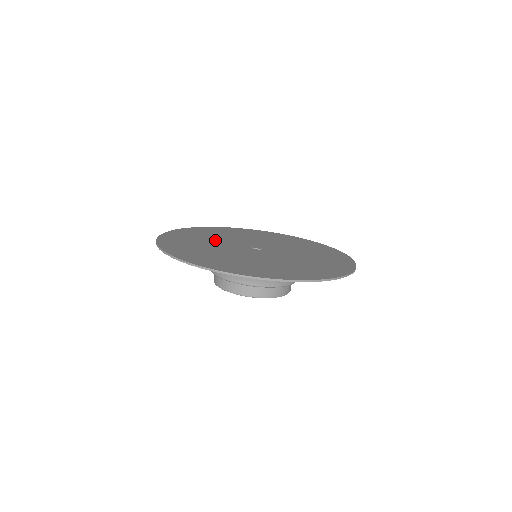
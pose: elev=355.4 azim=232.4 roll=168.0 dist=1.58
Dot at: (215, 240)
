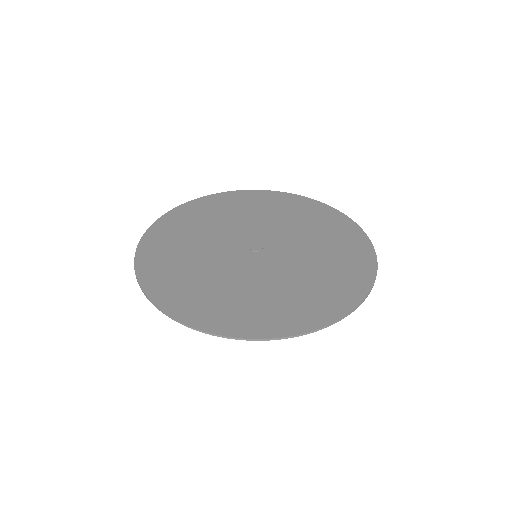
Dot at: (231, 222)
